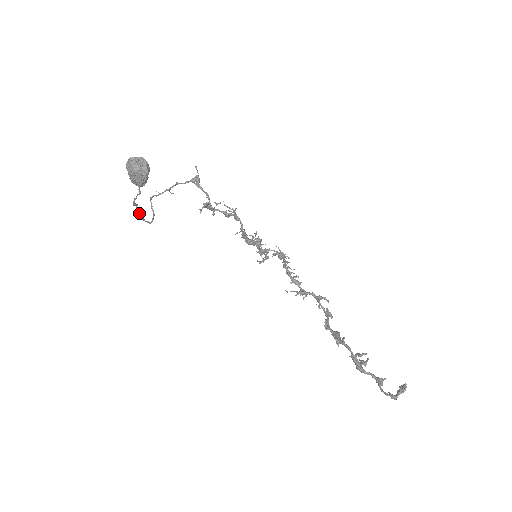
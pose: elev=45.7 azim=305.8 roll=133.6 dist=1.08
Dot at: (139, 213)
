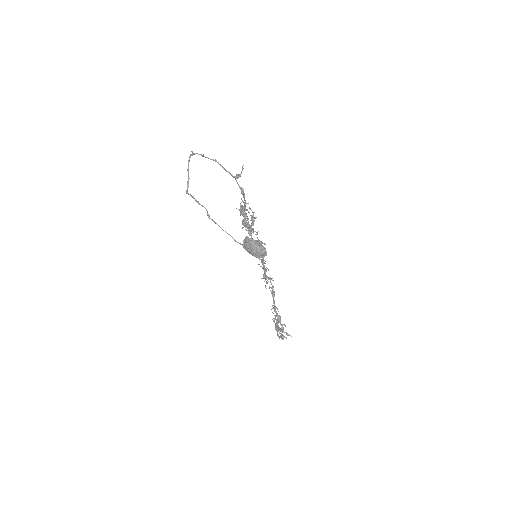
Dot at: (193, 198)
